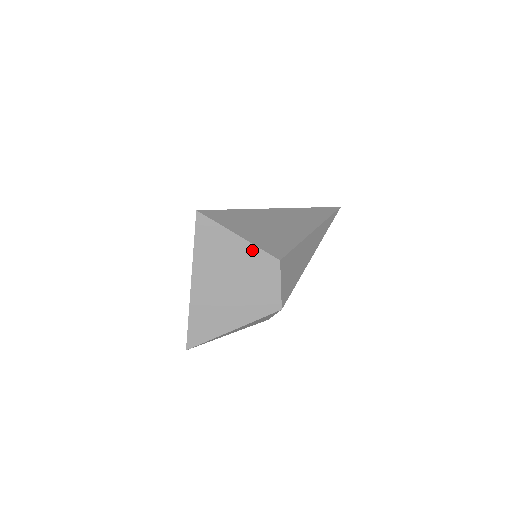
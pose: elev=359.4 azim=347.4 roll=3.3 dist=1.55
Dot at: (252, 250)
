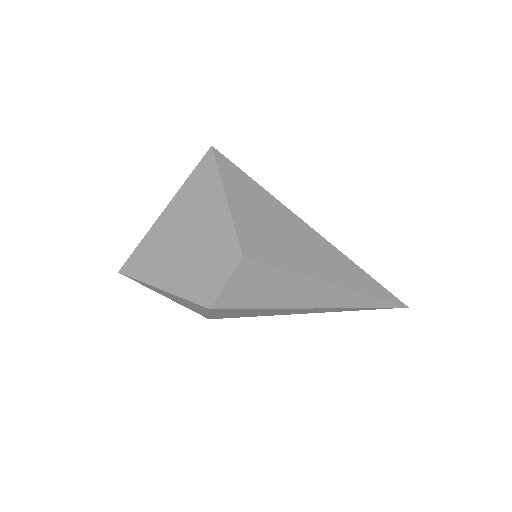
Dot at: (228, 224)
